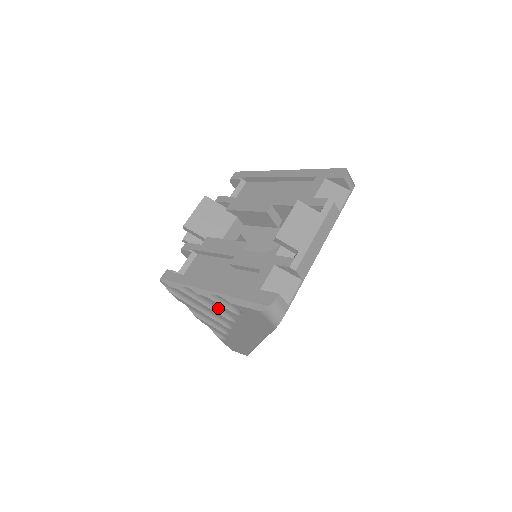
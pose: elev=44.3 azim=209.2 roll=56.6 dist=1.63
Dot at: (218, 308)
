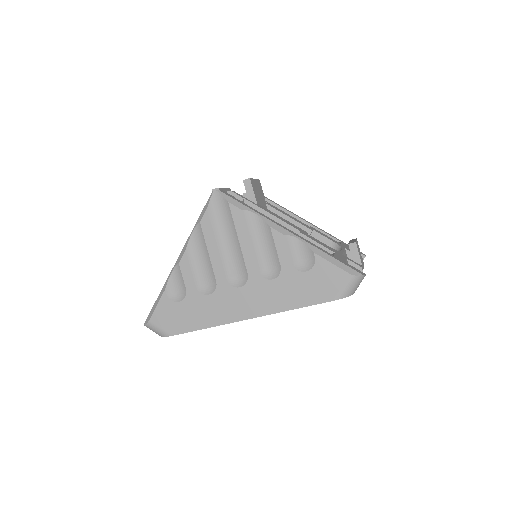
Dot at: (263, 255)
